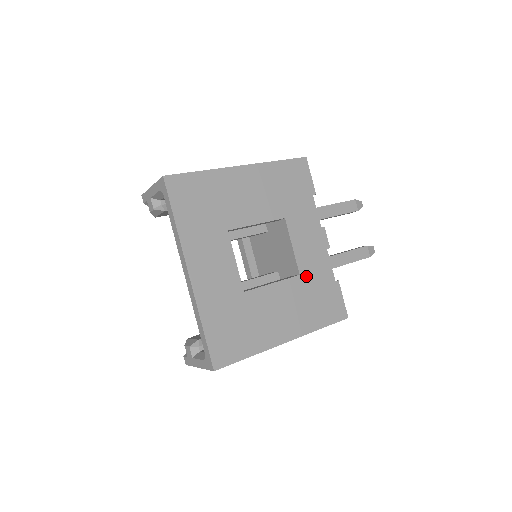
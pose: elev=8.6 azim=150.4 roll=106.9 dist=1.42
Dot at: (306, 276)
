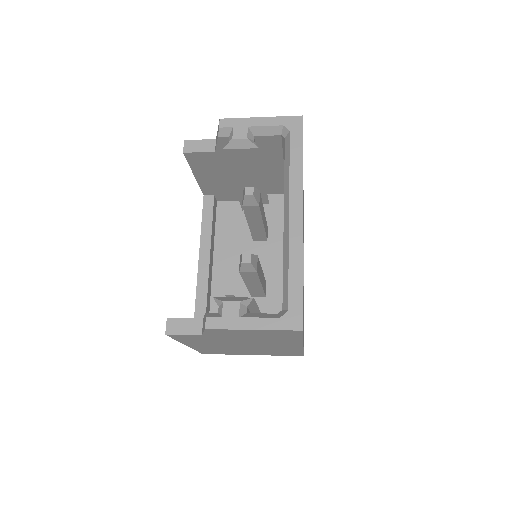
Dot at: occluded
